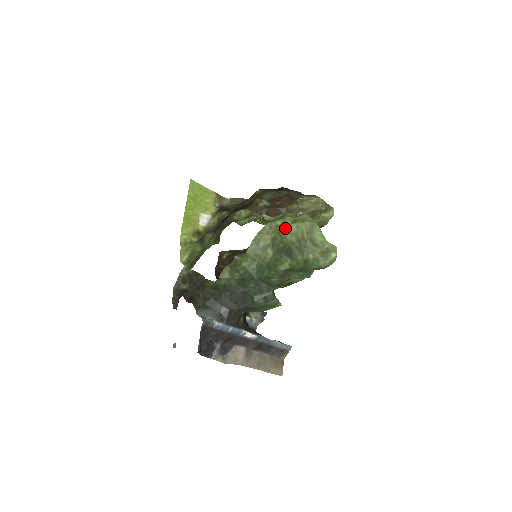
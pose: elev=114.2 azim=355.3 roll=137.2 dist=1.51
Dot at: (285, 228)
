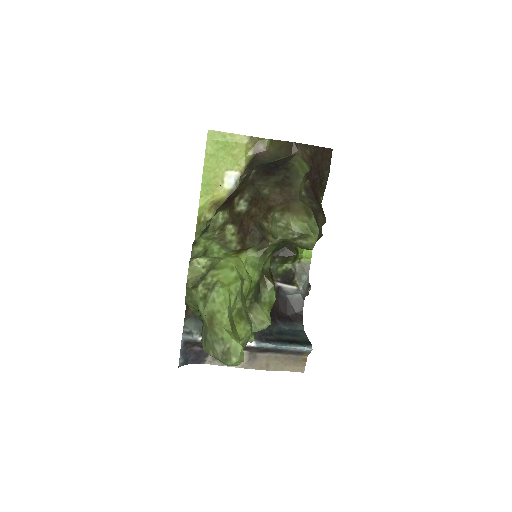
Dot at: (196, 302)
